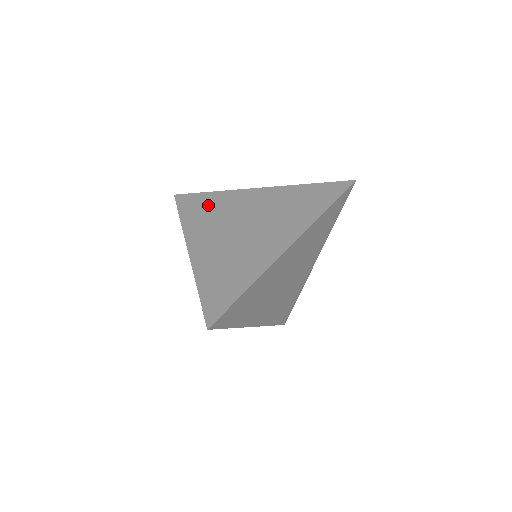
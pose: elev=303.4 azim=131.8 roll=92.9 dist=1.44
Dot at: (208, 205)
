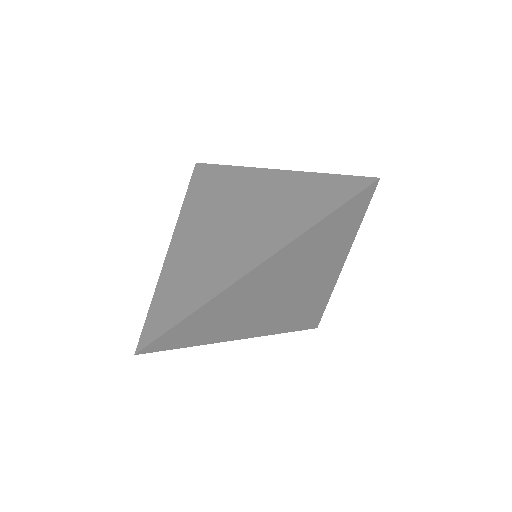
Dot at: (215, 184)
